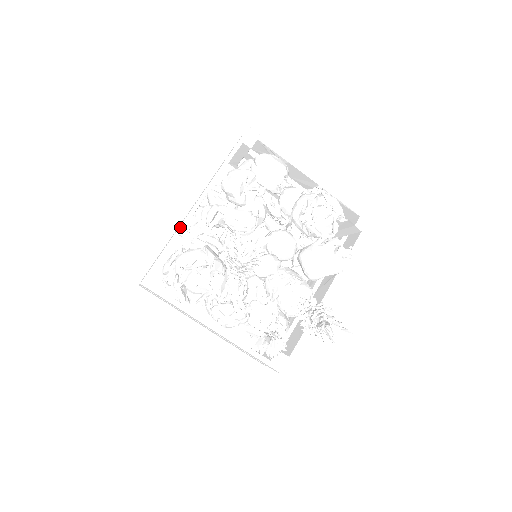
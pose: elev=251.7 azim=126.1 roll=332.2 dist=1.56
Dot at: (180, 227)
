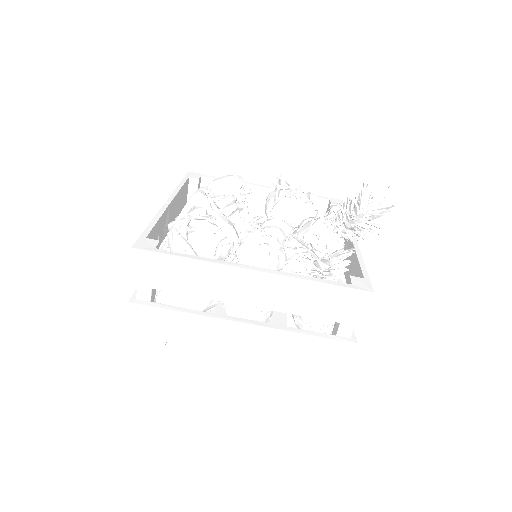
Dot at: (158, 214)
